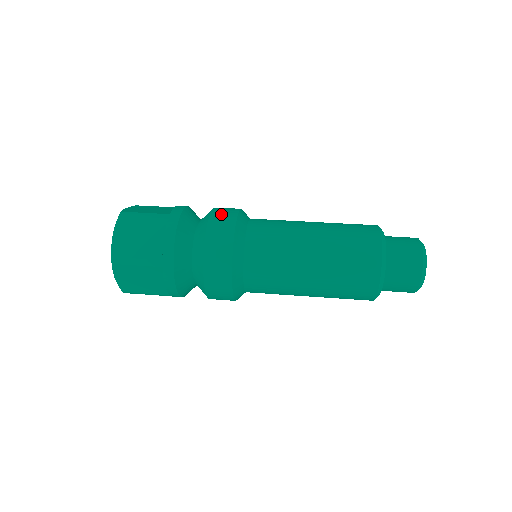
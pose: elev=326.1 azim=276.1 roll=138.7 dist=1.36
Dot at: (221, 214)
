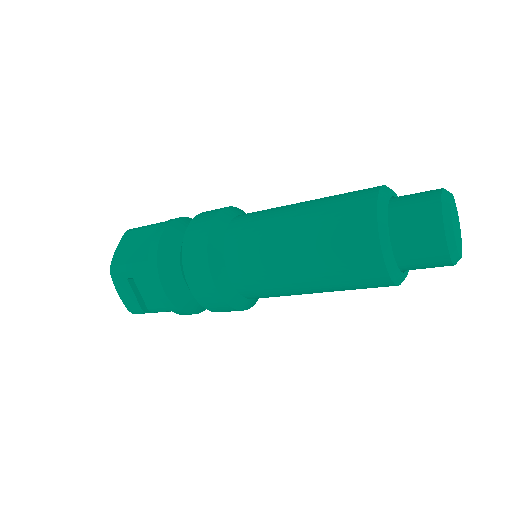
Dot at: occluded
